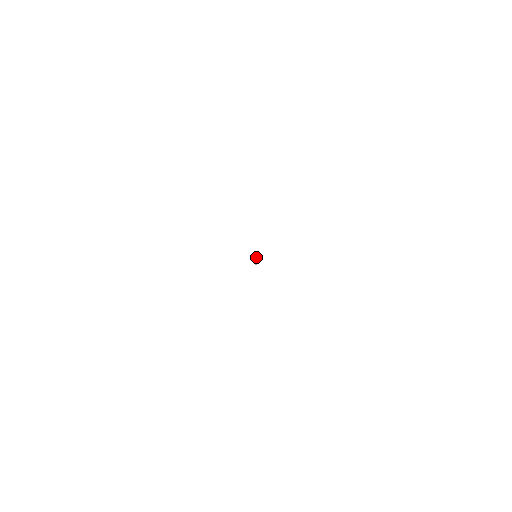
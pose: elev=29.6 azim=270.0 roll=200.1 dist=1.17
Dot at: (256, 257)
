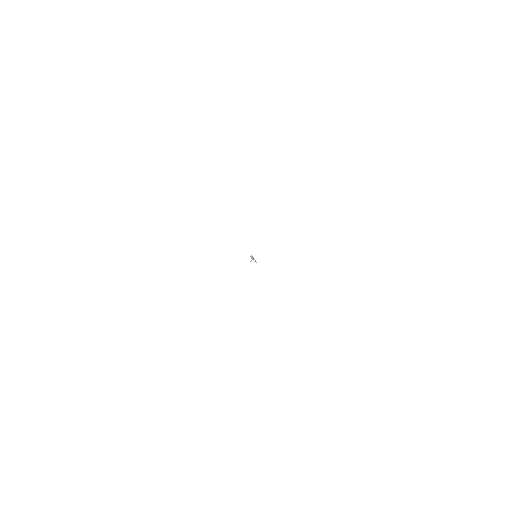
Dot at: (252, 256)
